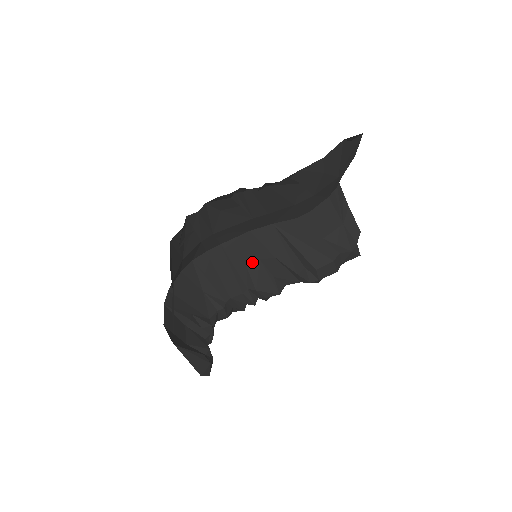
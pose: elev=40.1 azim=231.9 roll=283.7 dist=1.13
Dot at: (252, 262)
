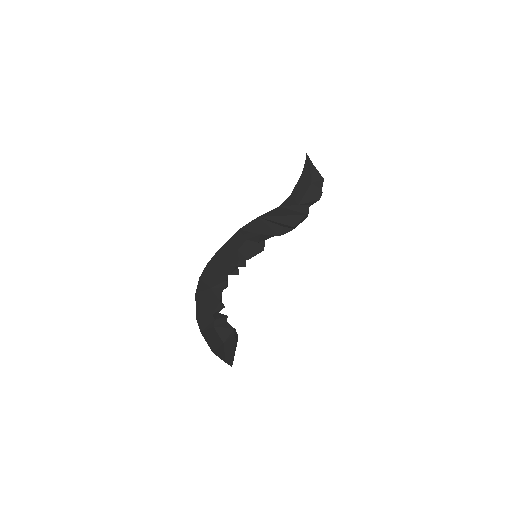
Dot at: (241, 245)
